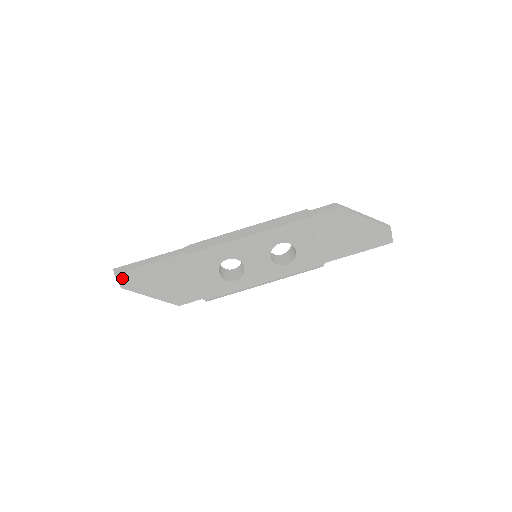
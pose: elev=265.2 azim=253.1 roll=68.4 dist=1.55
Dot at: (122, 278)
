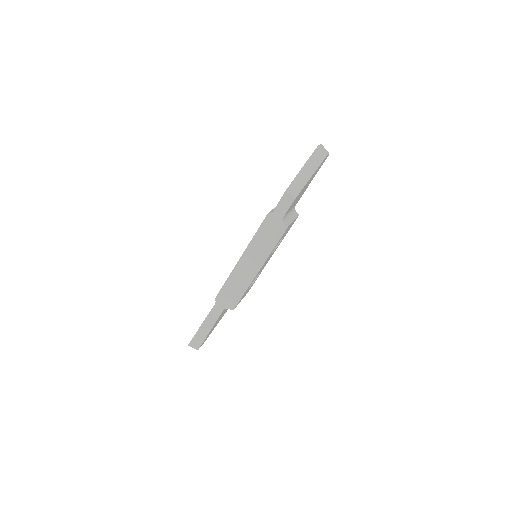
Dot at: occluded
